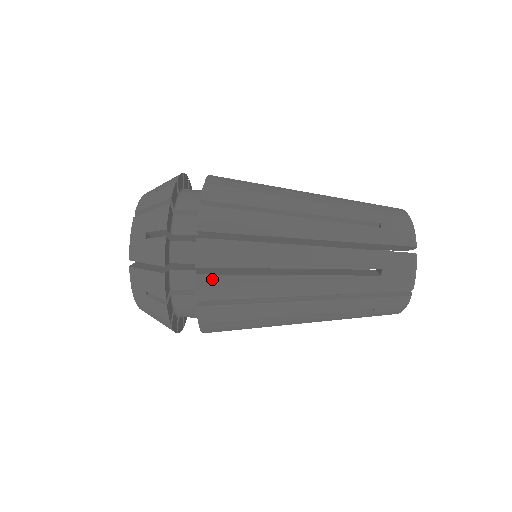
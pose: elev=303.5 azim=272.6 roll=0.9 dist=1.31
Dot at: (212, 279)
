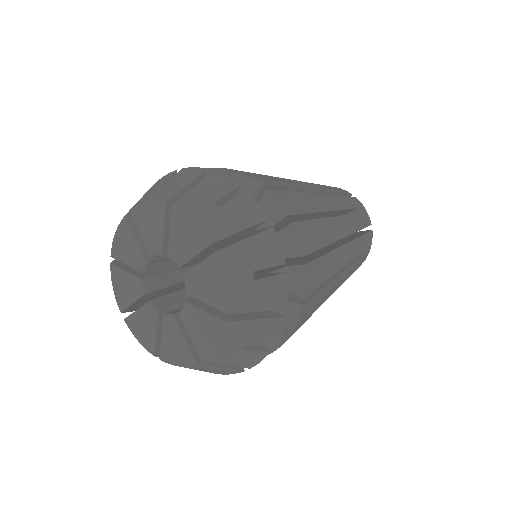
Dot at: (251, 174)
